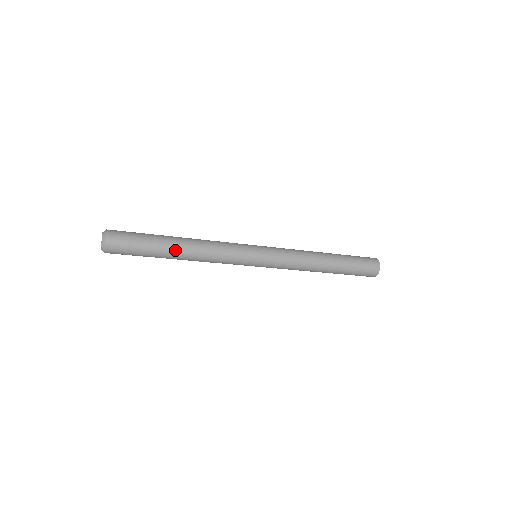
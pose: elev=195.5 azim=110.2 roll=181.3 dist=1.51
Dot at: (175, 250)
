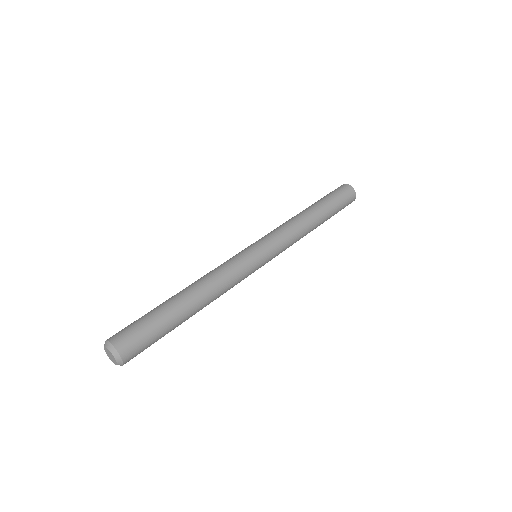
Dot at: (191, 316)
